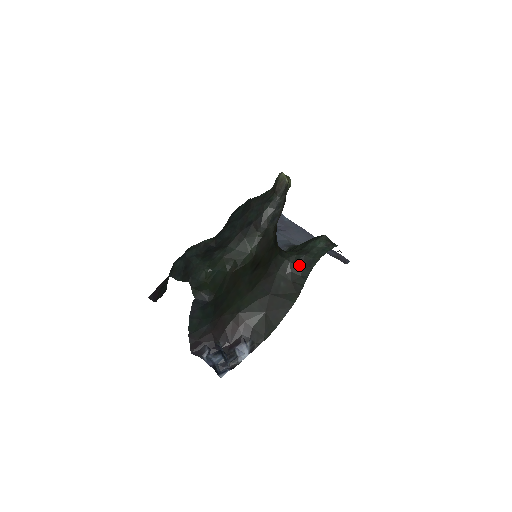
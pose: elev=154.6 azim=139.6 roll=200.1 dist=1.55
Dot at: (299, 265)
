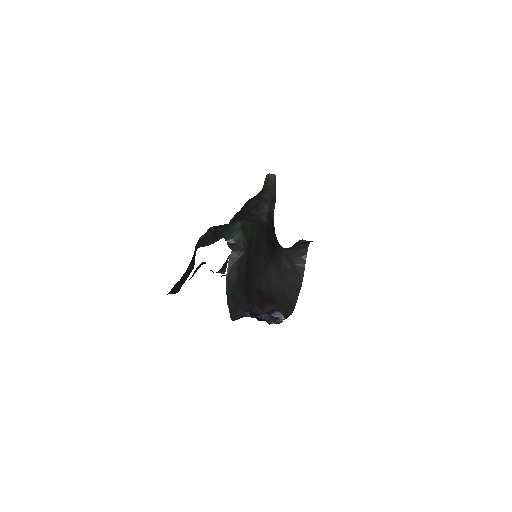
Dot at: (296, 250)
